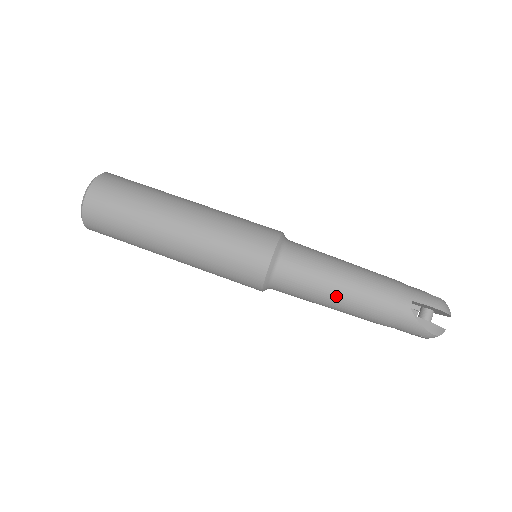
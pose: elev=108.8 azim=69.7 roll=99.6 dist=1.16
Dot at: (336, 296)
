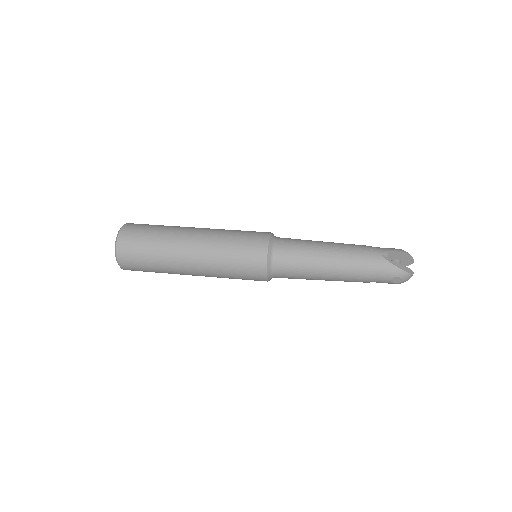
Dot at: (324, 259)
